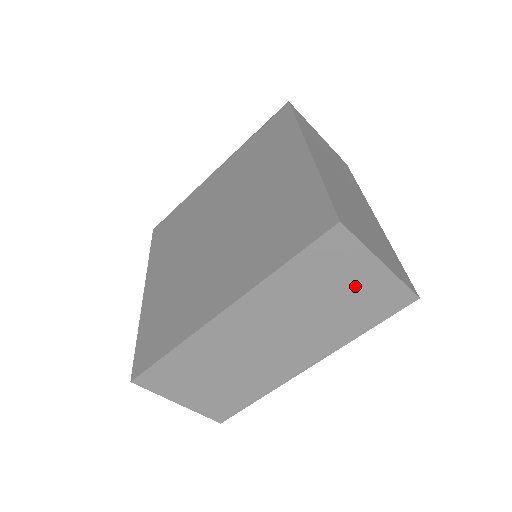
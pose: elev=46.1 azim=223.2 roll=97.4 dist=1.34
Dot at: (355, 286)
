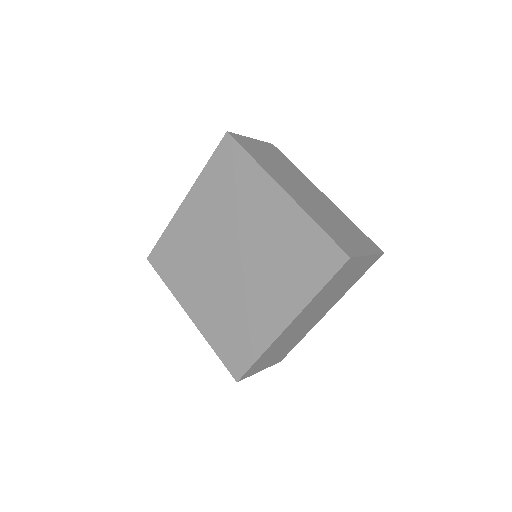
Dot at: (354, 271)
